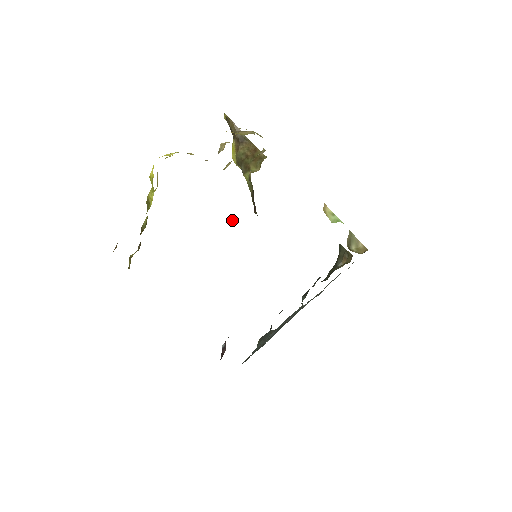
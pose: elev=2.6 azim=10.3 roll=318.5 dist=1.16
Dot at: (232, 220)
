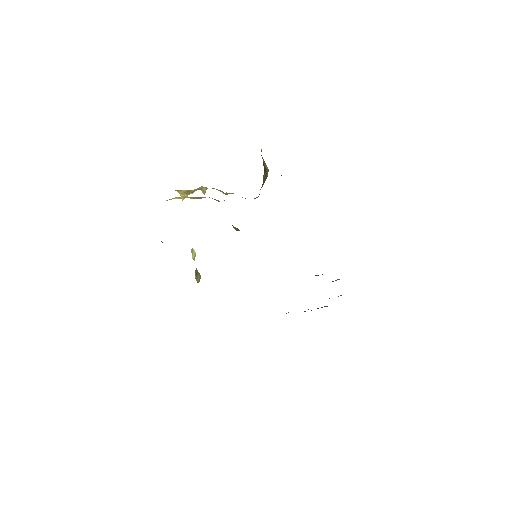
Dot at: occluded
